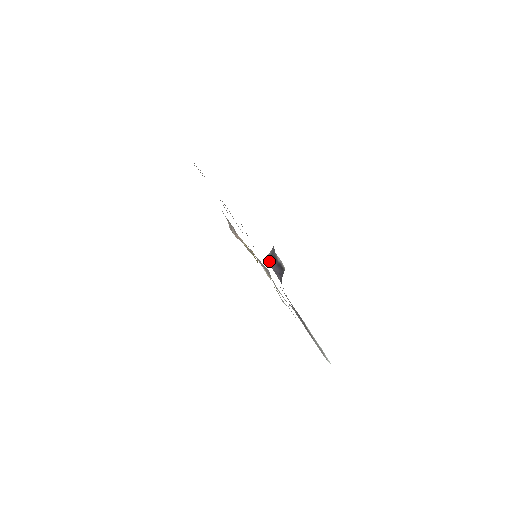
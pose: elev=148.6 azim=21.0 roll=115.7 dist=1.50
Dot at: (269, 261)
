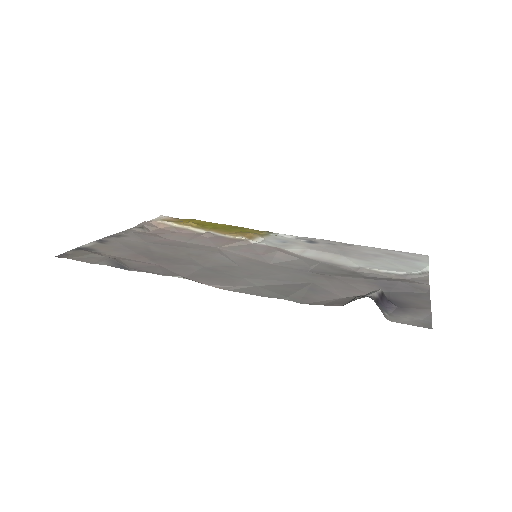
Dot at: (385, 315)
